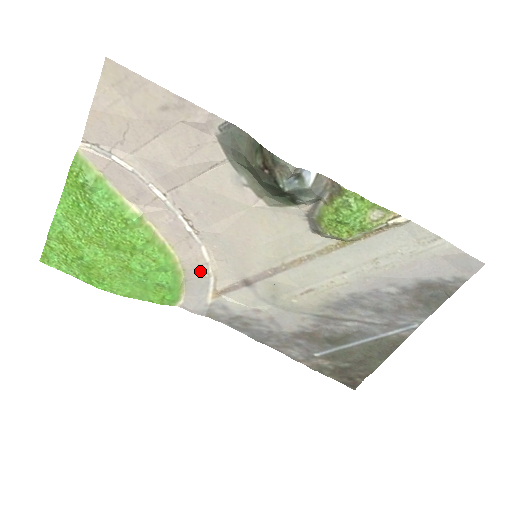
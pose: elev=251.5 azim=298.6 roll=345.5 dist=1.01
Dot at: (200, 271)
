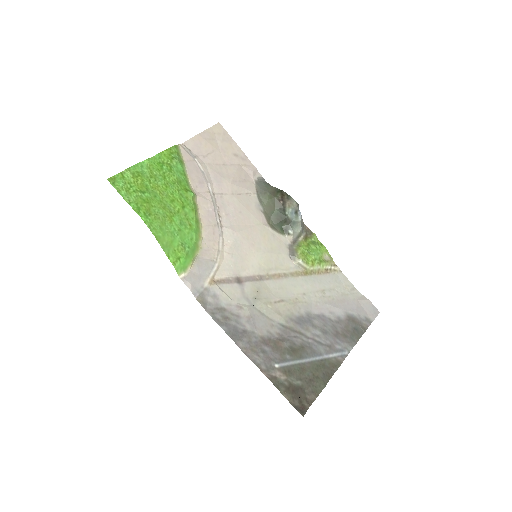
Dot at: (212, 254)
